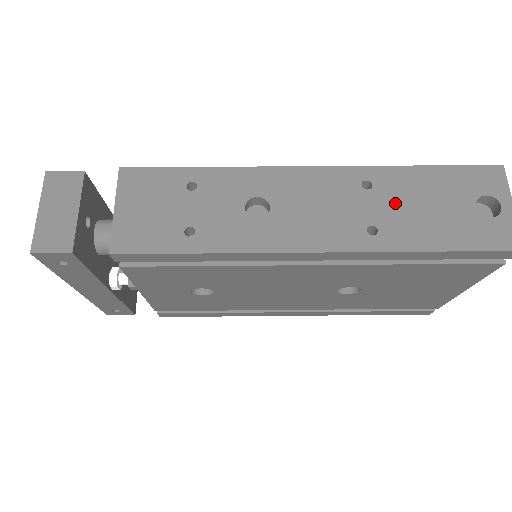
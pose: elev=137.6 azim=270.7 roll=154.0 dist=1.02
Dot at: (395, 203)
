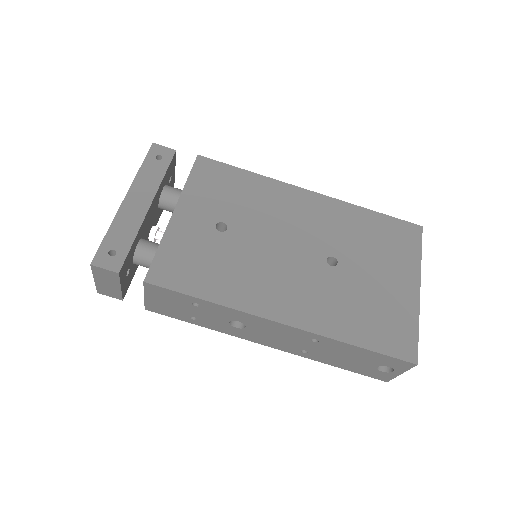
Dot at: (327, 351)
